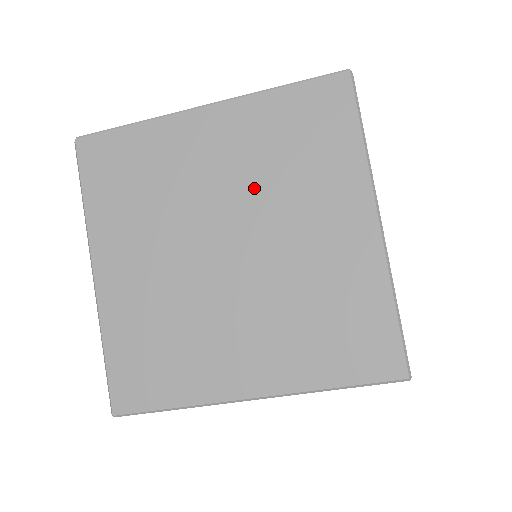
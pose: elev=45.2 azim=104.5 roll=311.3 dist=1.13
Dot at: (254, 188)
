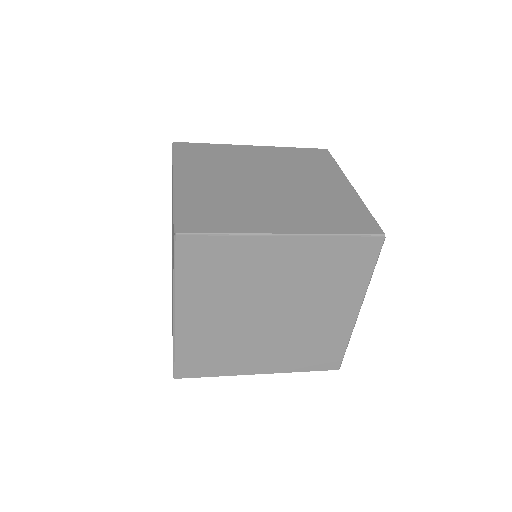
Dot at: (299, 287)
